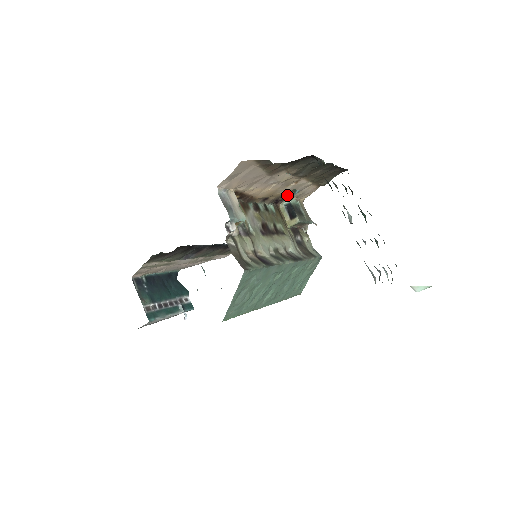
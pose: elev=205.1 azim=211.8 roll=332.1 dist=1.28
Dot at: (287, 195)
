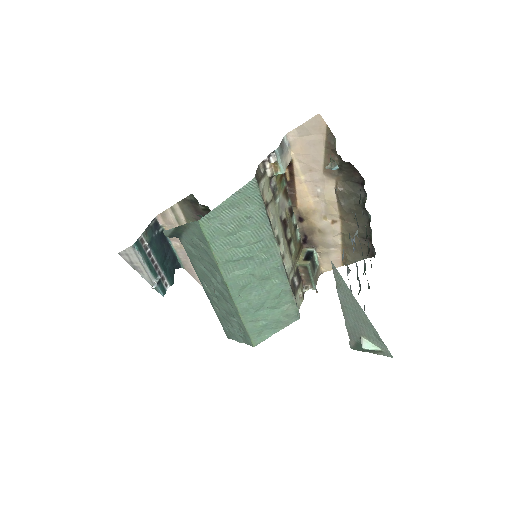
Dot at: (317, 237)
